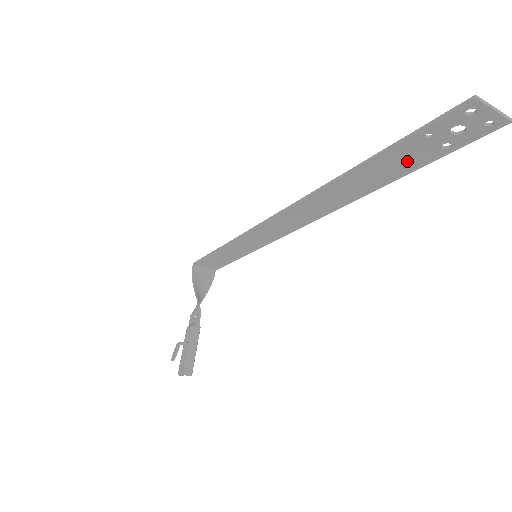
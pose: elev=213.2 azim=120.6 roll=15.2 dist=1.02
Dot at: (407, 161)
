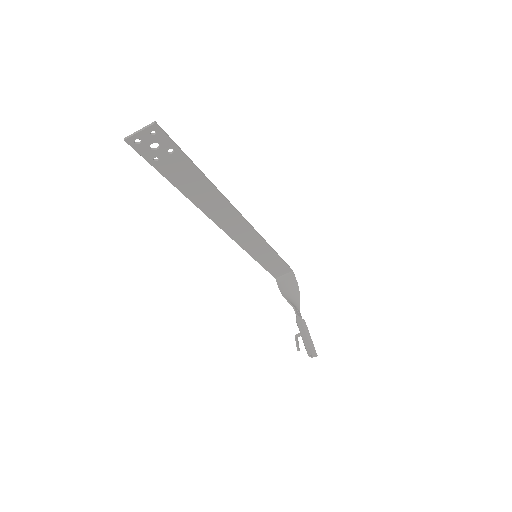
Dot at: (181, 169)
